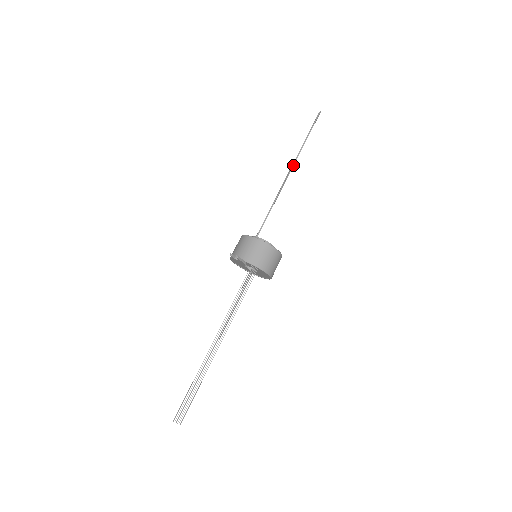
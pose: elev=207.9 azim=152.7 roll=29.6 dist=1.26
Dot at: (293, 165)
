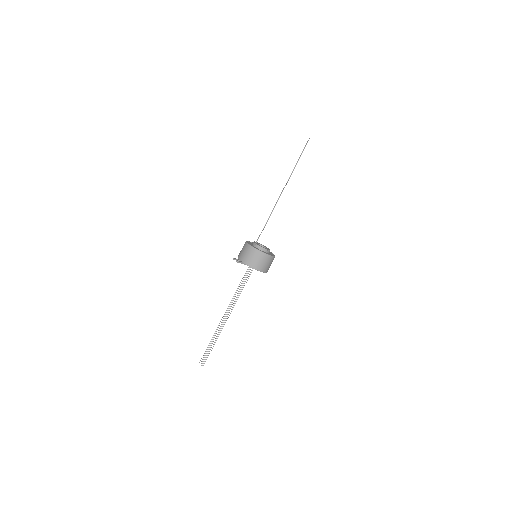
Dot at: (285, 185)
